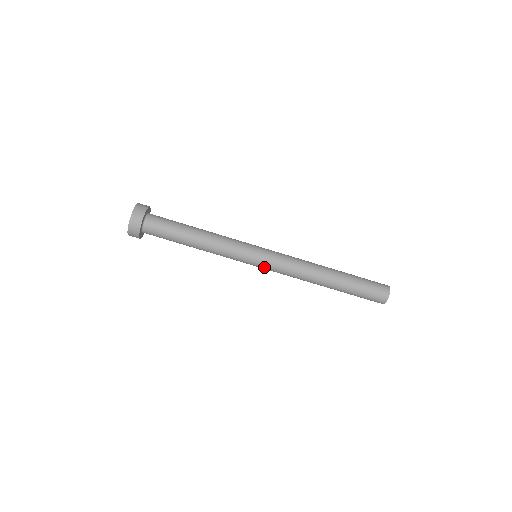
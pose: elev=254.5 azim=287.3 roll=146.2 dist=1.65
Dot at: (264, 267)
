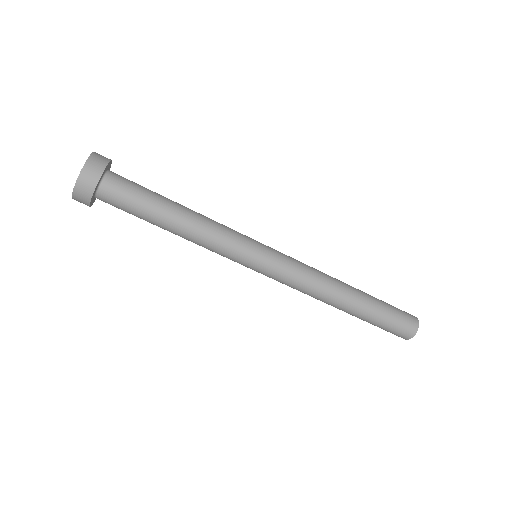
Dot at: (268, 271)
